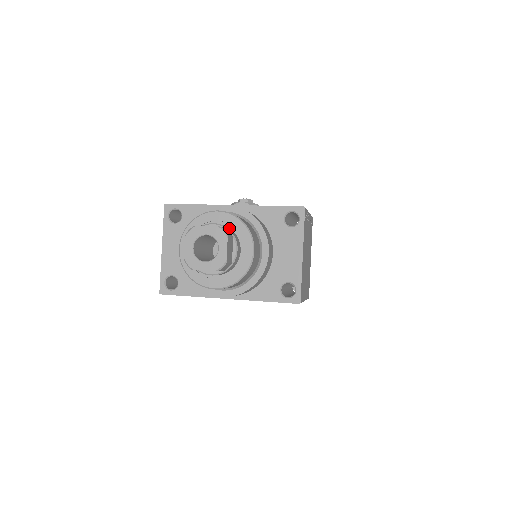
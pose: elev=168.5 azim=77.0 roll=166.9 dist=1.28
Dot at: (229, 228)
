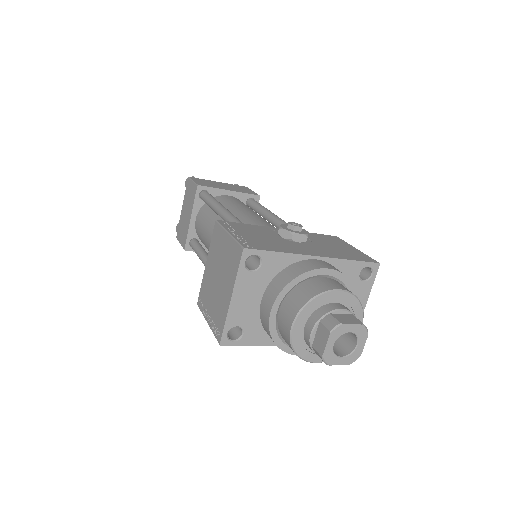
Dot at: (348, 308)
